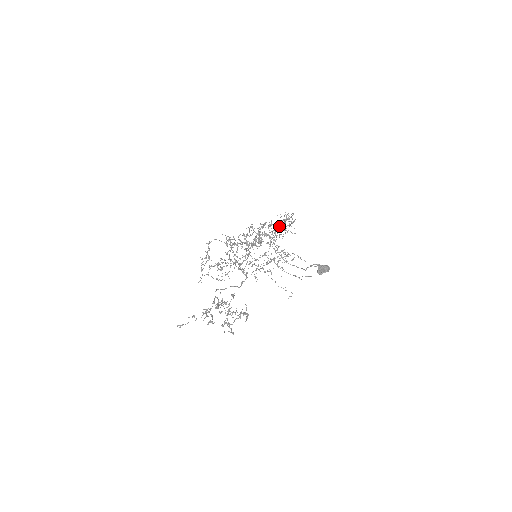
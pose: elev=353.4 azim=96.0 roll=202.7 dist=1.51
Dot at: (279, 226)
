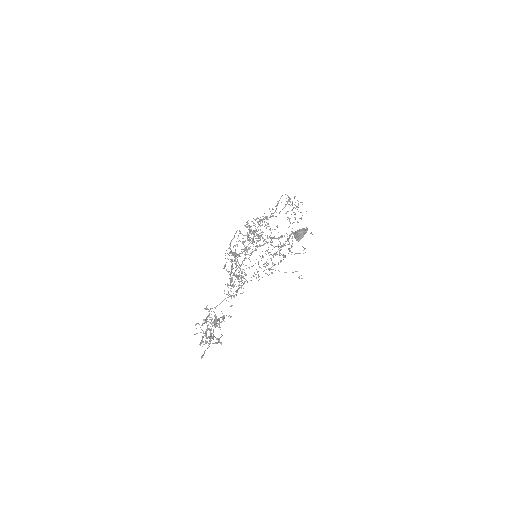
Dot at: occluded
